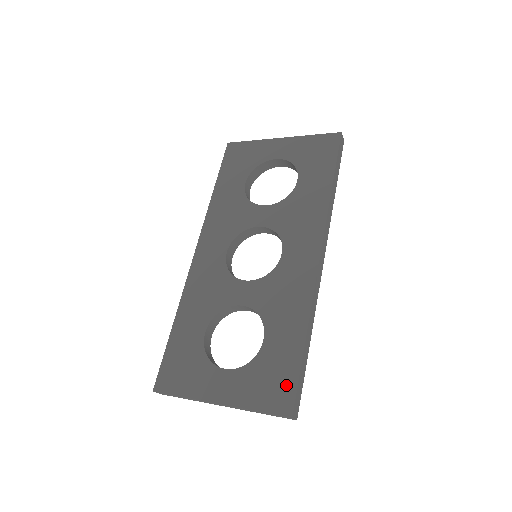
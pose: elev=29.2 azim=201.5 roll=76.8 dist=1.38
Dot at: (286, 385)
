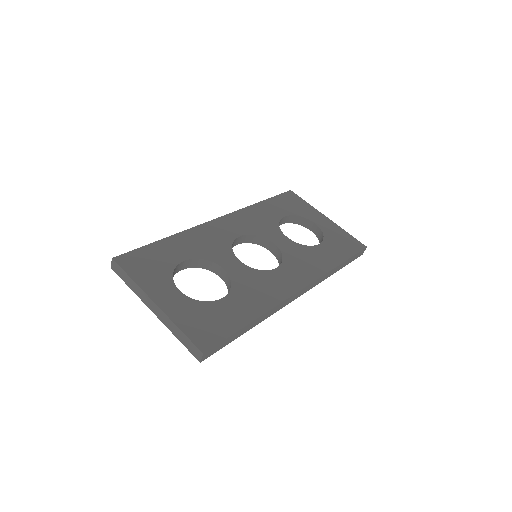
Dot at: (216, 333)
